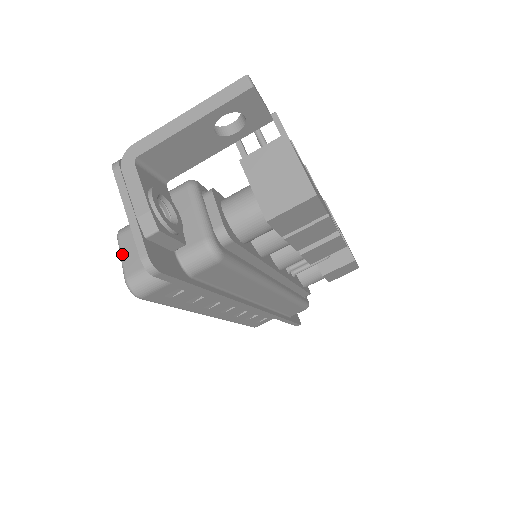
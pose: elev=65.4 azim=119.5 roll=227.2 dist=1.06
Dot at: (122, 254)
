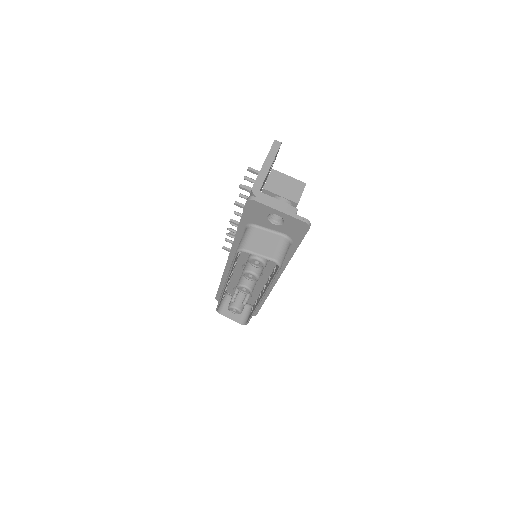
Dot at: (258, 253)
